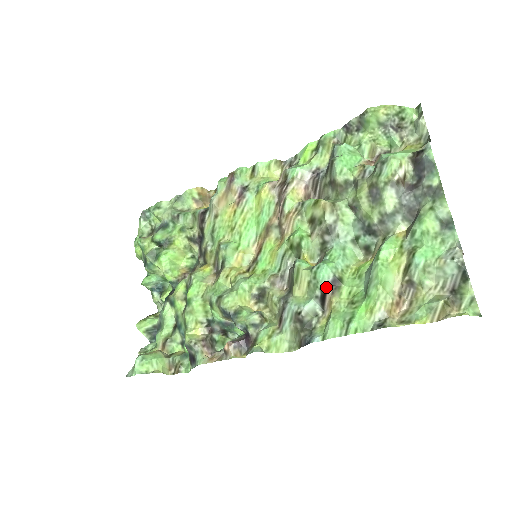
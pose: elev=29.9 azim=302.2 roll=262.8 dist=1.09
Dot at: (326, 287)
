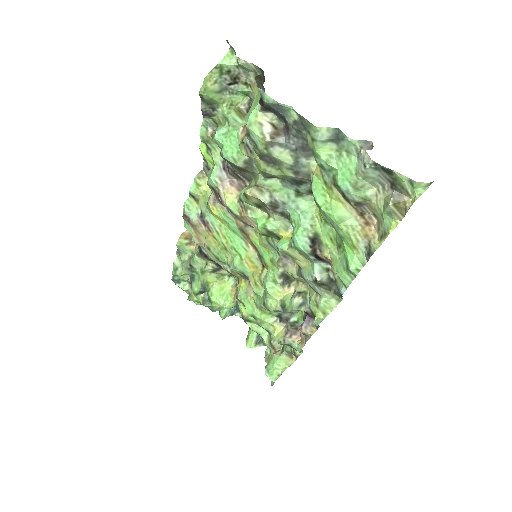
Dot at: (312, 251)
